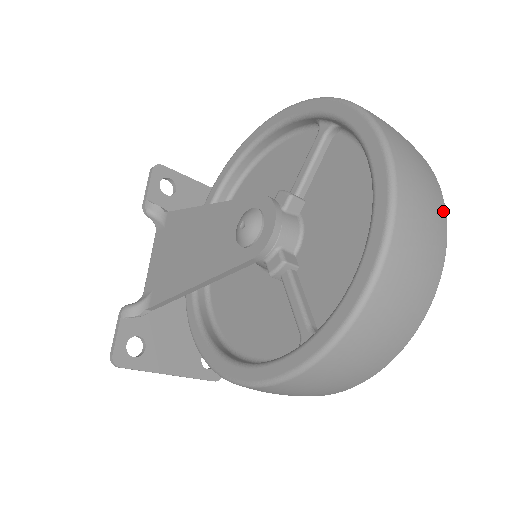
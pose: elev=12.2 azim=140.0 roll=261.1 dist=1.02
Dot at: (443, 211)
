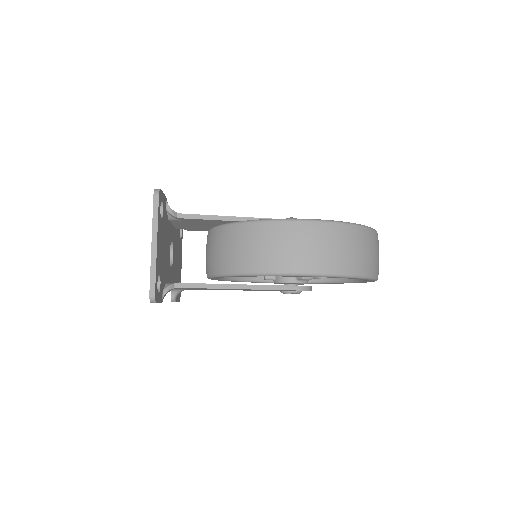
Dot at: occluded
